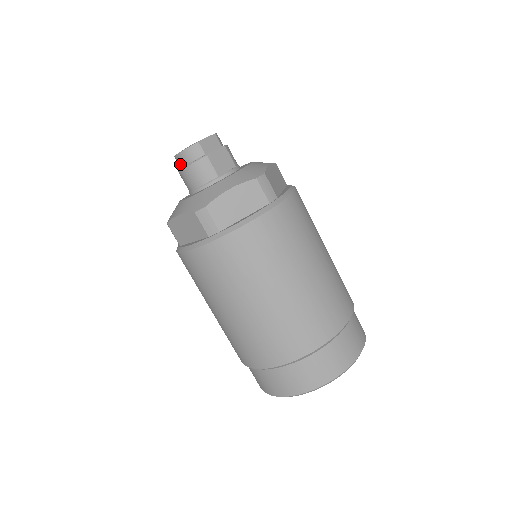
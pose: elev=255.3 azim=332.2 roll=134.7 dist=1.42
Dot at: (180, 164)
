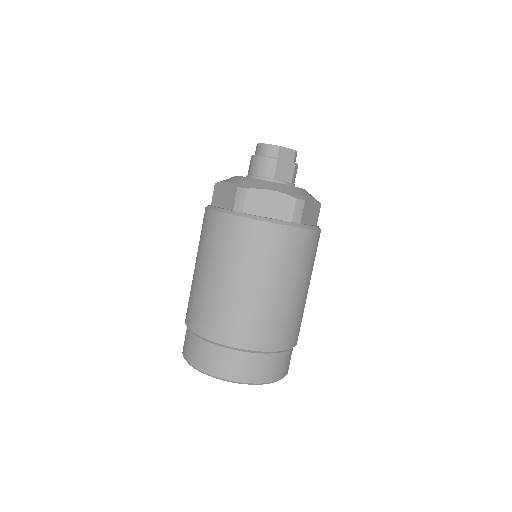
Dot at: (256, 152)
